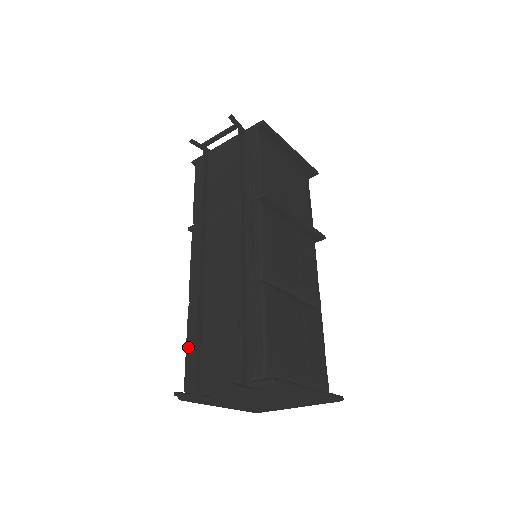
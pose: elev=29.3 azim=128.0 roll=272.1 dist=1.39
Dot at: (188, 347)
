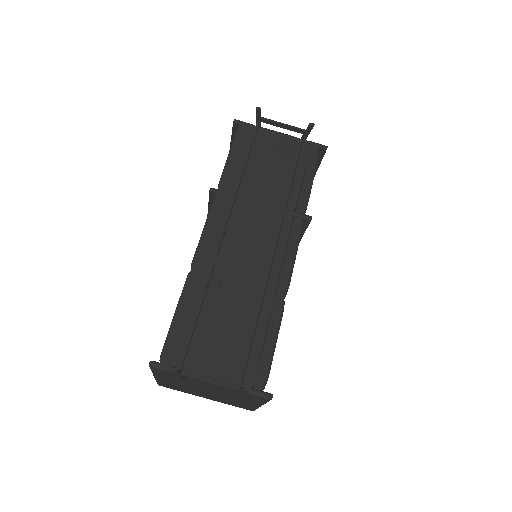
Dot at: (178, 316)
